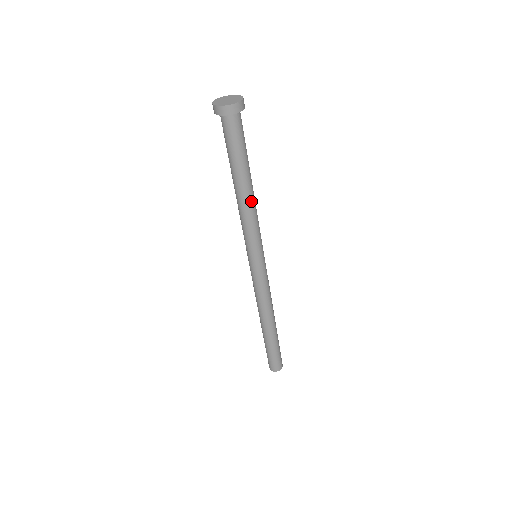
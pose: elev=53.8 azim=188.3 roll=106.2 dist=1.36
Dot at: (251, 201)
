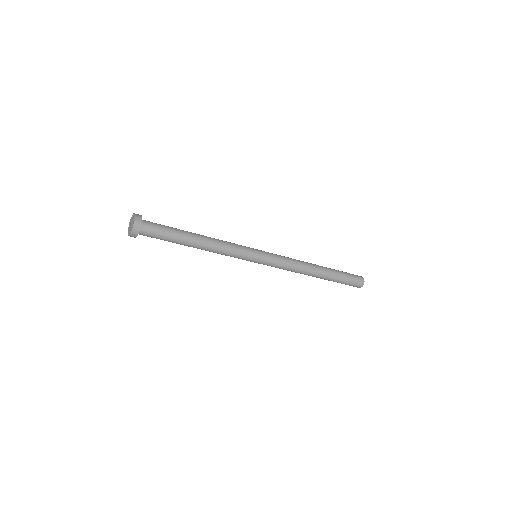
Dot at: (207, 249)
